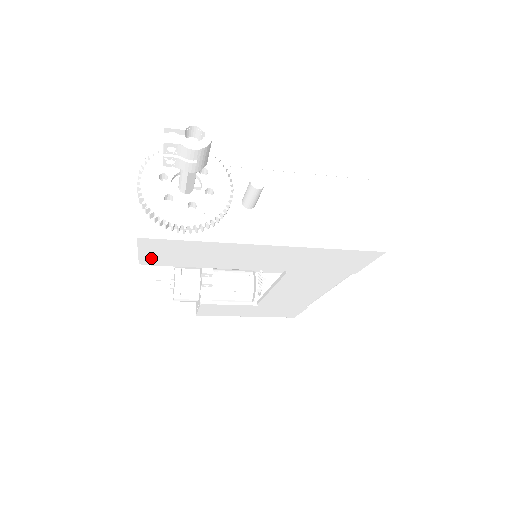
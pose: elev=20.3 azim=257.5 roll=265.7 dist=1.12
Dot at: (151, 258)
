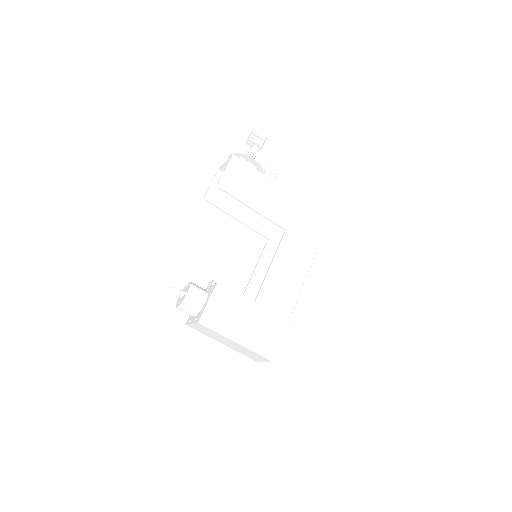
Dot at: (227, 180)
